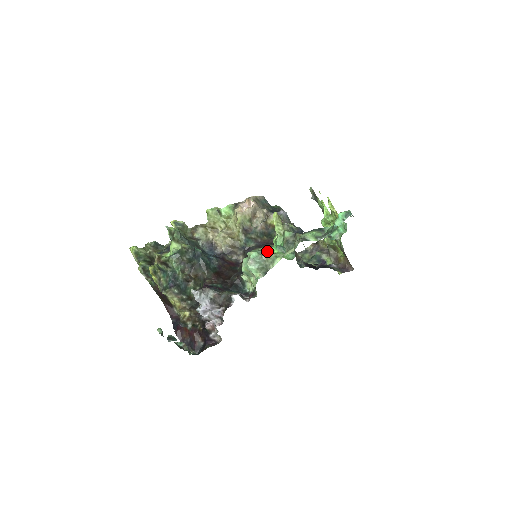
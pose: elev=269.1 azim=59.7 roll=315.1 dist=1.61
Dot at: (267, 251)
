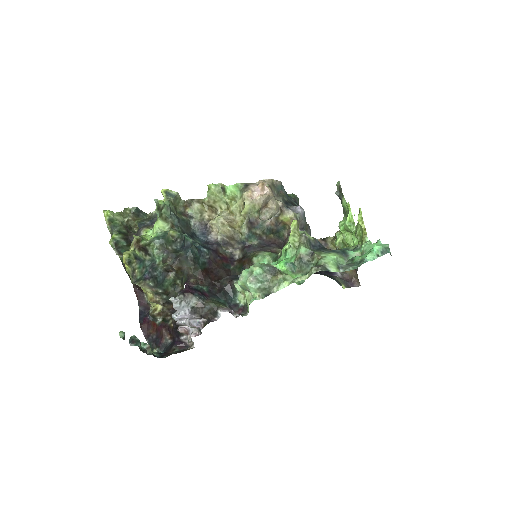
Dot at: (274, 268)
